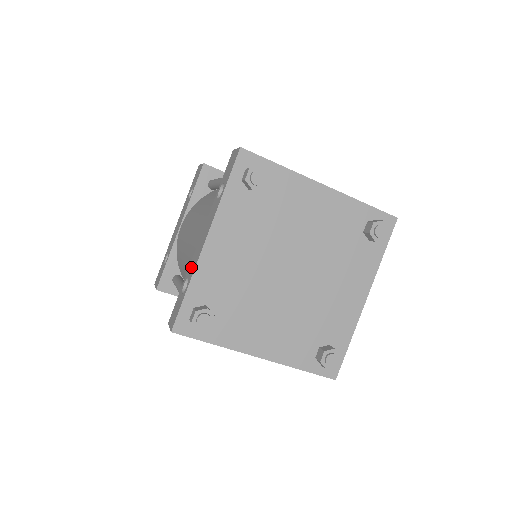
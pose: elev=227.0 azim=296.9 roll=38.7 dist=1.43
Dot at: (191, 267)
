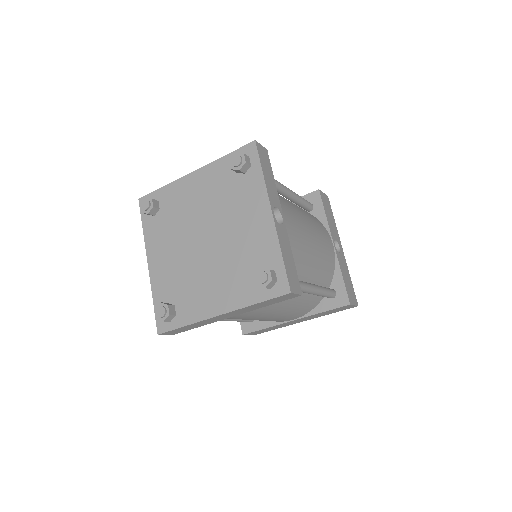
Dot at: occluded
